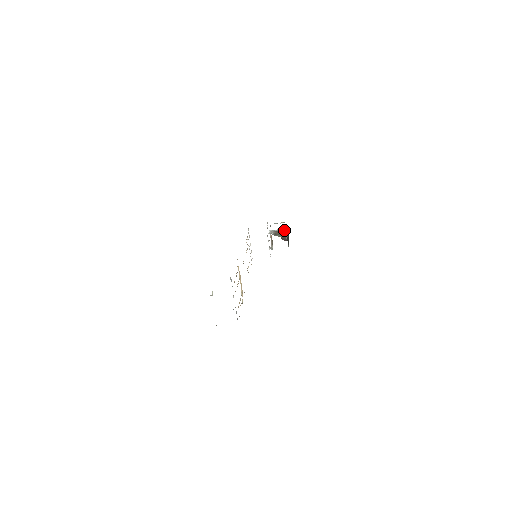
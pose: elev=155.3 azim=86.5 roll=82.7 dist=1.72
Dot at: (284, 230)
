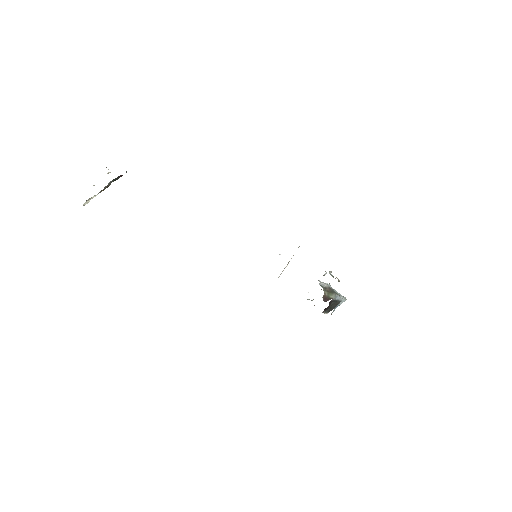
Dot at: (338, 294)
